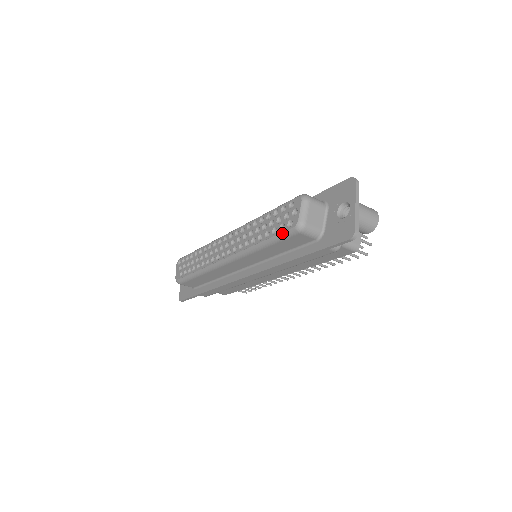
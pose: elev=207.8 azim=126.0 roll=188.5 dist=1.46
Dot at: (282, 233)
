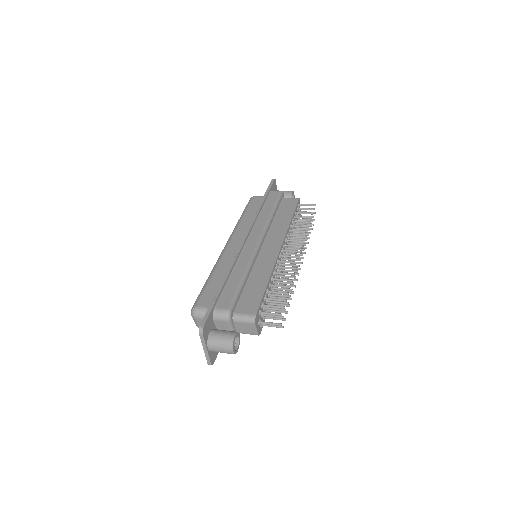
Dot at: occluded
